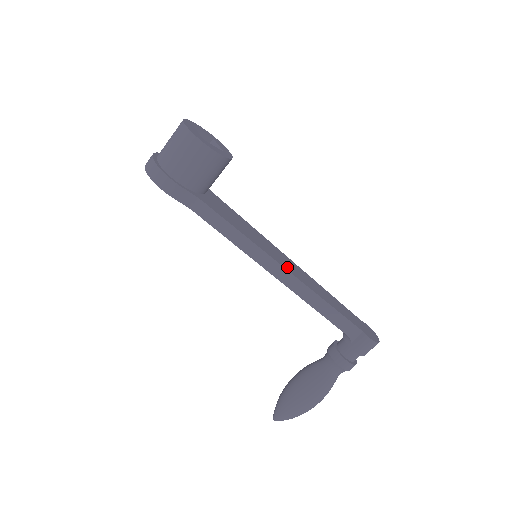
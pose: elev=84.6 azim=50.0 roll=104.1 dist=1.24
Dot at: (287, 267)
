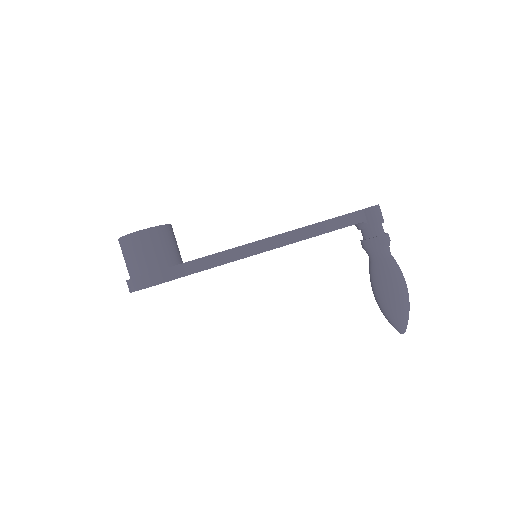
Dot at: (279, 234)
